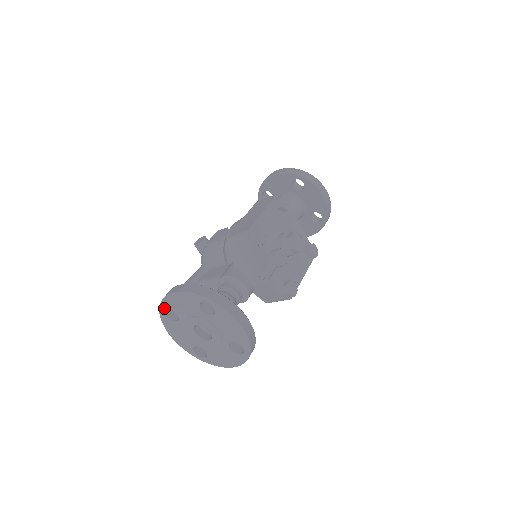
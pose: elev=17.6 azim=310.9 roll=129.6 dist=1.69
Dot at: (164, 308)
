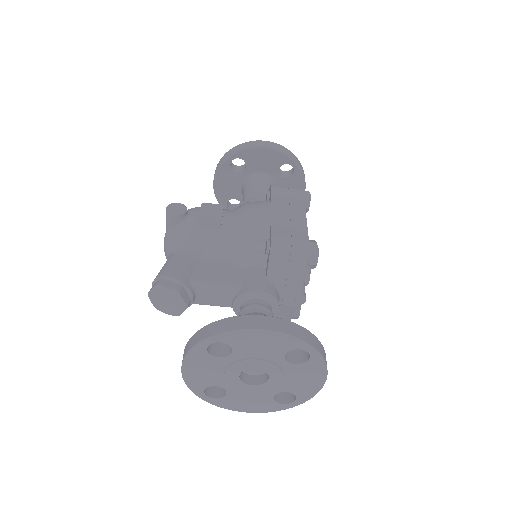
Dot at: (216, 340)
